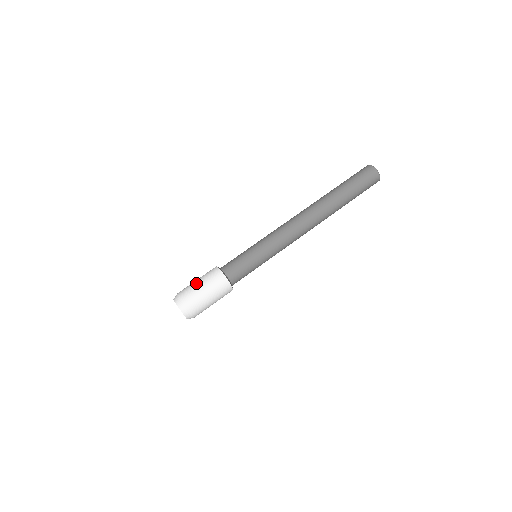
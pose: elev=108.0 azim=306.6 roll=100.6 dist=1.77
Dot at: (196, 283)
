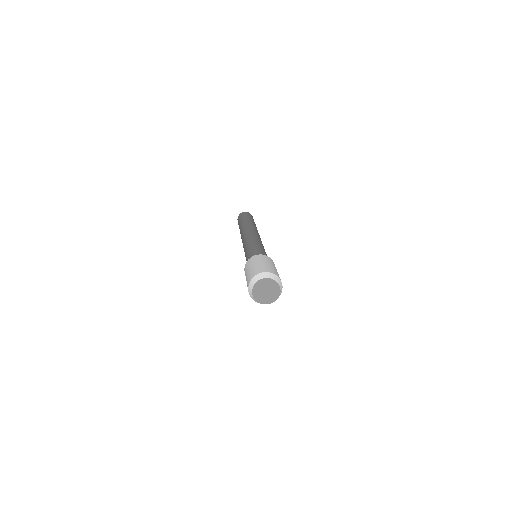
Dot at: (265, 263)
